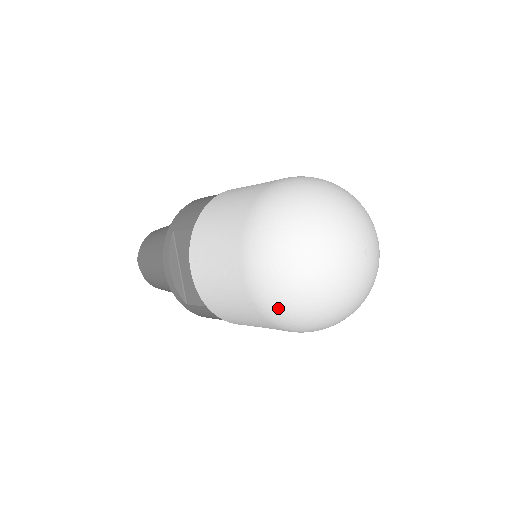
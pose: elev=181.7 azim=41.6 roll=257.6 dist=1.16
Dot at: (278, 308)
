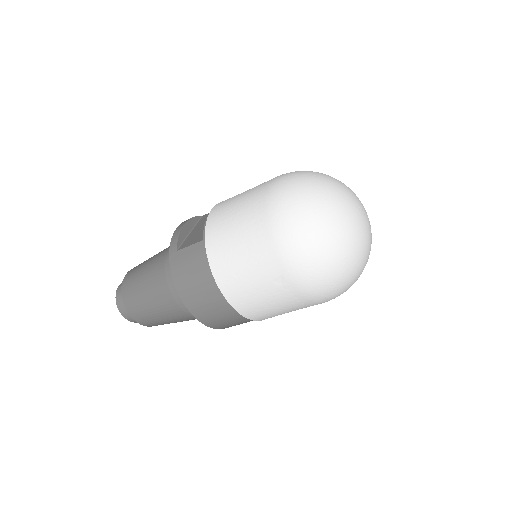
Dot at: (288, 200)
